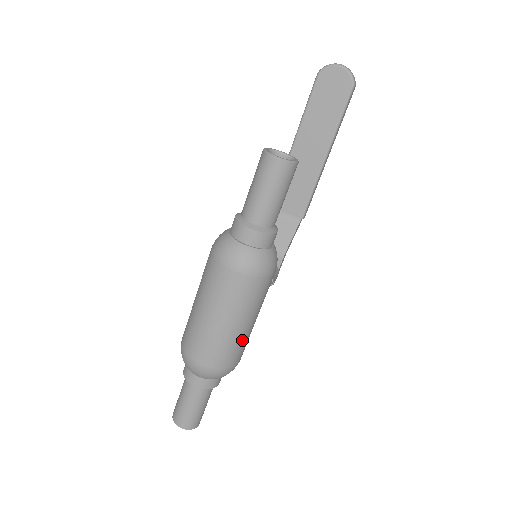
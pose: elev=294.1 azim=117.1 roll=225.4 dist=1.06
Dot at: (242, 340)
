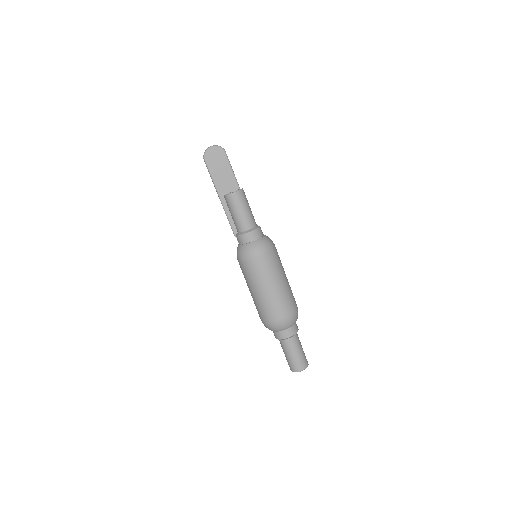
Dot at: (290, 290)
